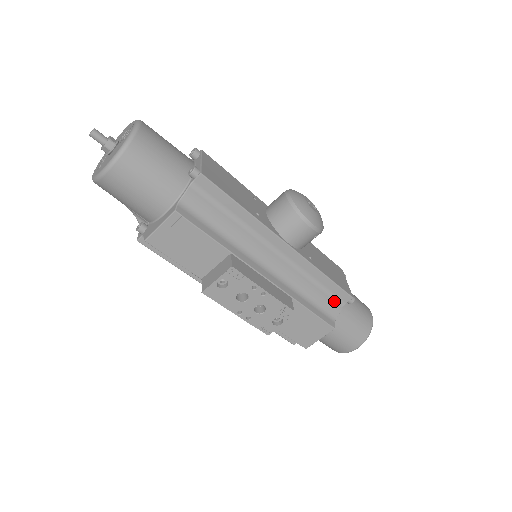
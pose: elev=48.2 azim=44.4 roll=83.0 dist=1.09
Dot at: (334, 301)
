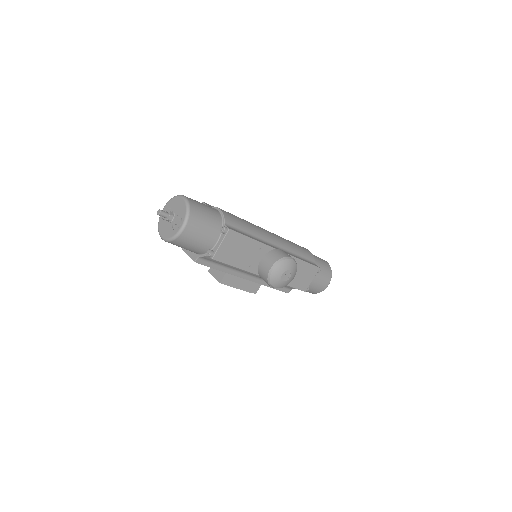
Dot at: occluded
